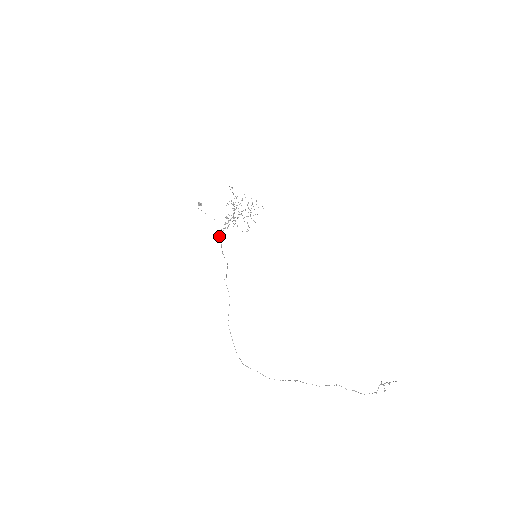
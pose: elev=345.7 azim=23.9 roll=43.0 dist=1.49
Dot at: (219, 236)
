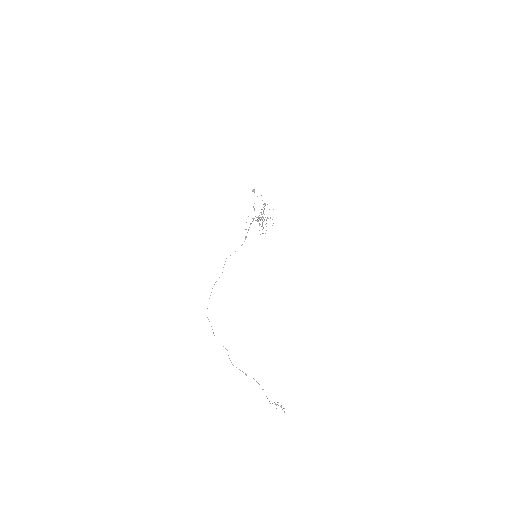
Dot at: (251, 223)
